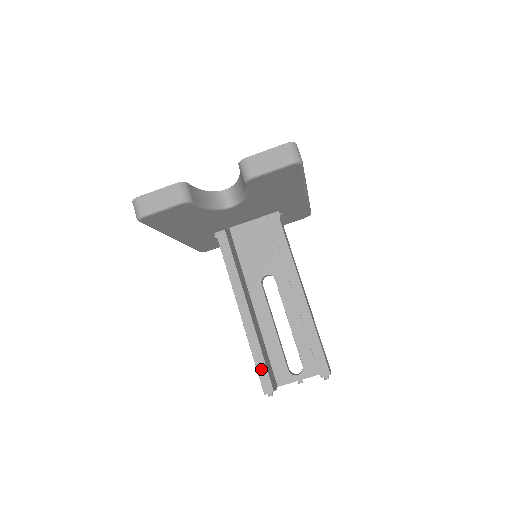
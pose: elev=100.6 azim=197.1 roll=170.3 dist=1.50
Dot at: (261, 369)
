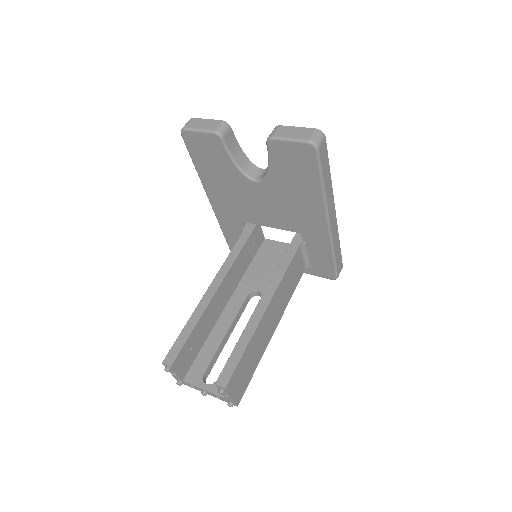
Dot at: (180, 341)
